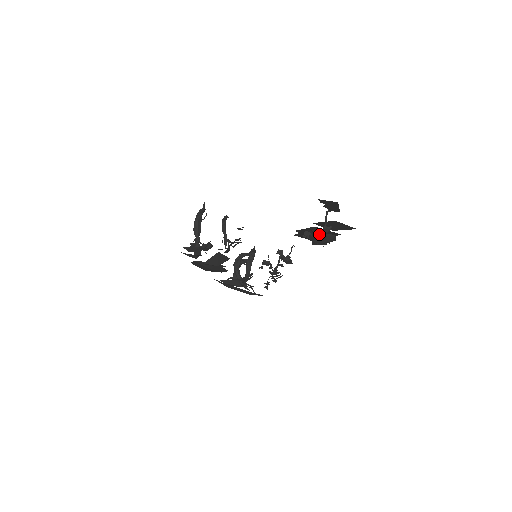
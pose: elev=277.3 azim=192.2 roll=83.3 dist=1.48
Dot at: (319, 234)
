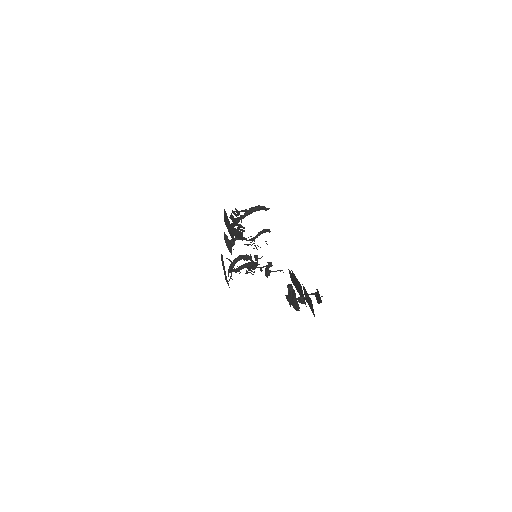
Dot at: (295, 298)
